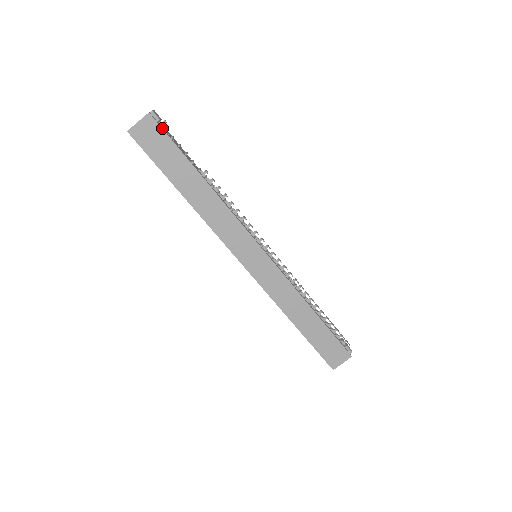
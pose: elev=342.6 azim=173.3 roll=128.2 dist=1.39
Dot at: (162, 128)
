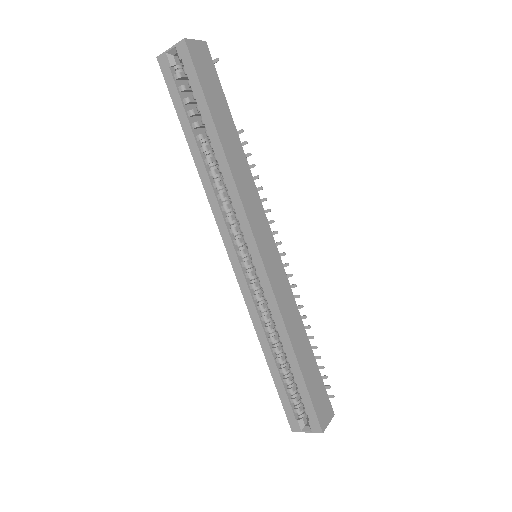
Dot at: (213, 63)
